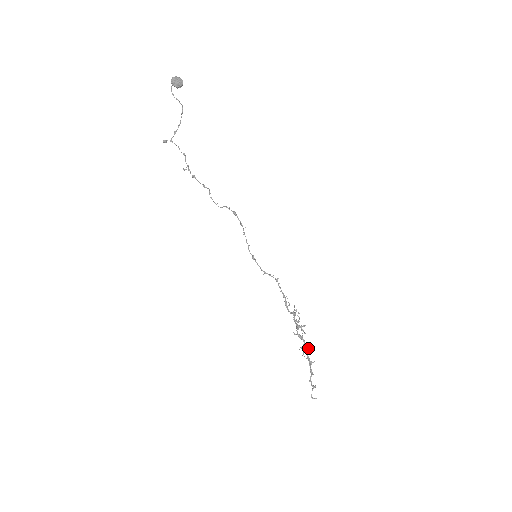
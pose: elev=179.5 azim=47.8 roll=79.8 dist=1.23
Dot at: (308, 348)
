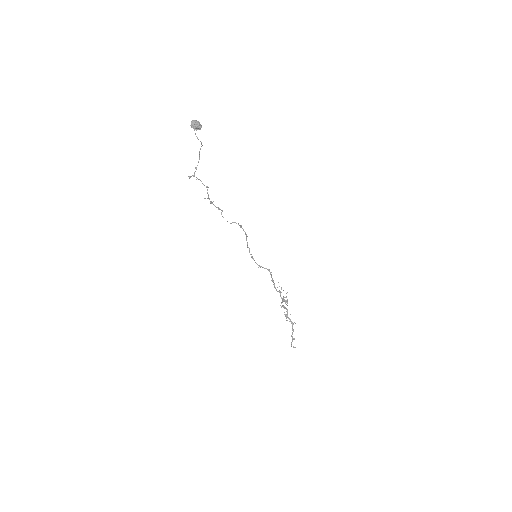
Dot at: occluded
